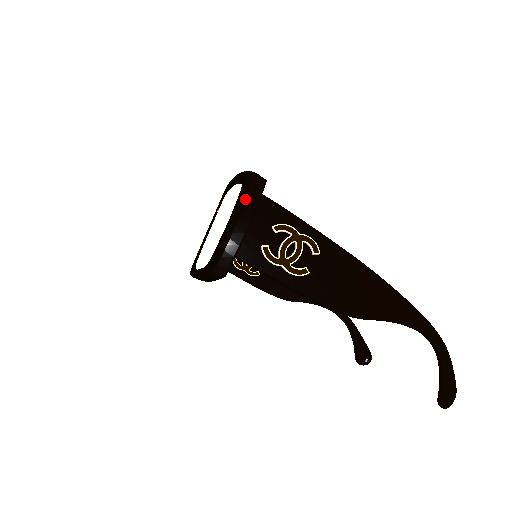
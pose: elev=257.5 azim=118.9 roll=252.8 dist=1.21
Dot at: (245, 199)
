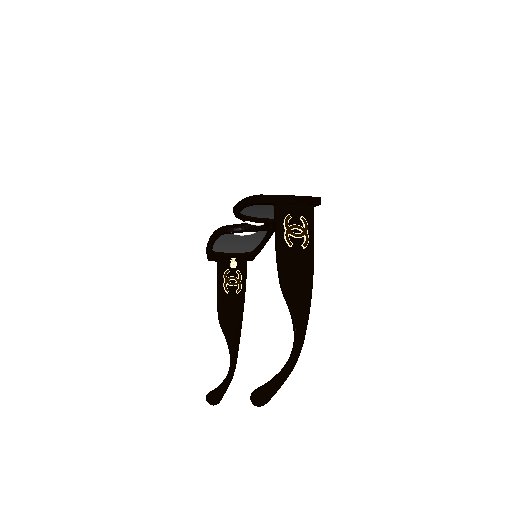
Dot at: (306, 196)
